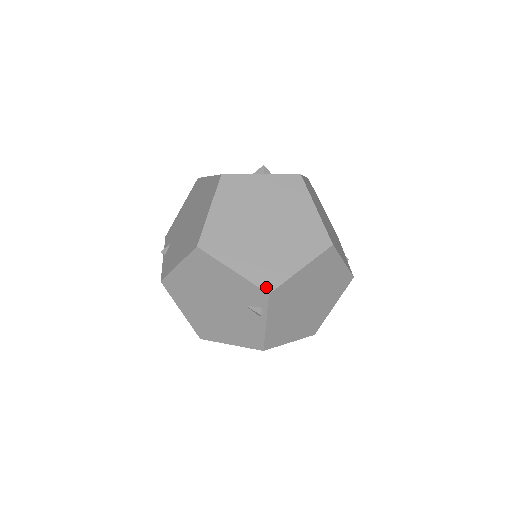
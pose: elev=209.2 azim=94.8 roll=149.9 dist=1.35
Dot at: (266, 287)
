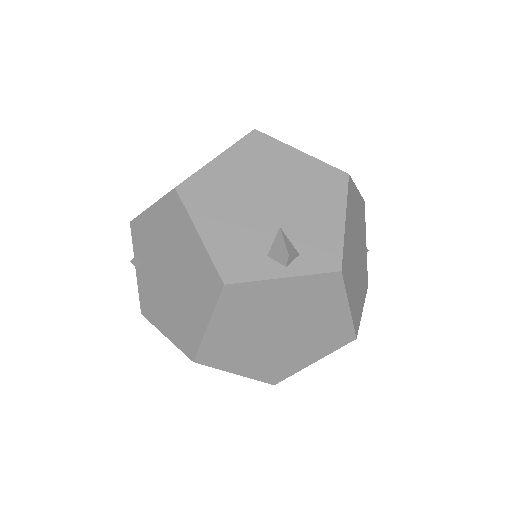
Dot at: (272, 381)
